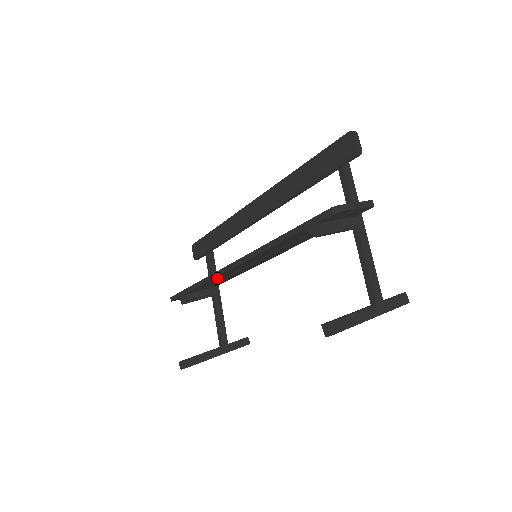
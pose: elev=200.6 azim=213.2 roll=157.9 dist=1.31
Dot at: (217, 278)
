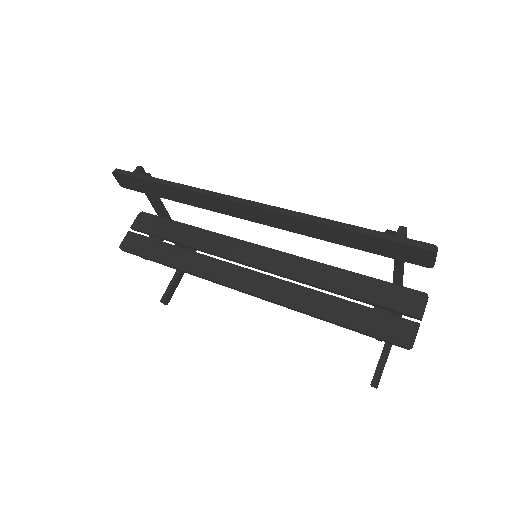
Dot at: (208, 271)
